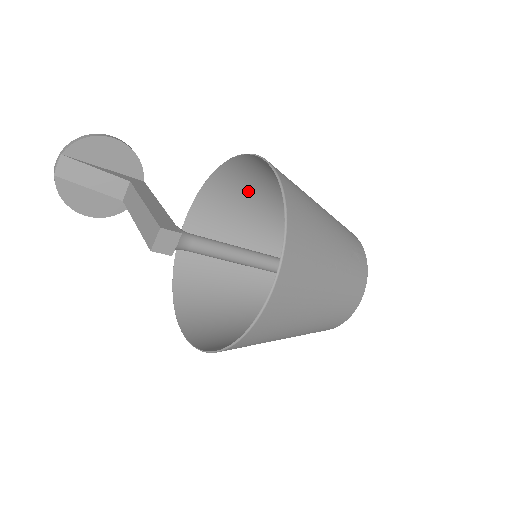
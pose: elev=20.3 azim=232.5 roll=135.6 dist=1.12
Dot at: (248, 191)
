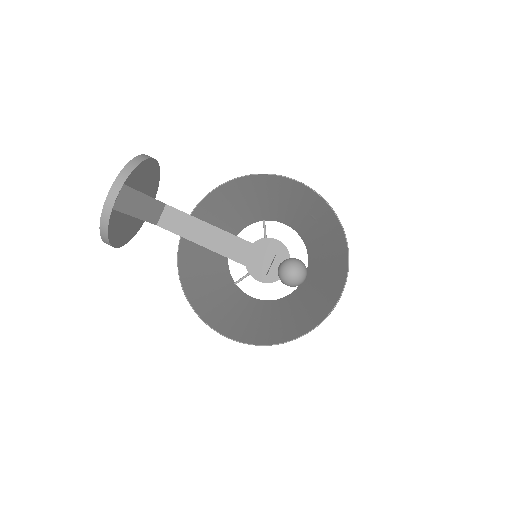
Dot at: (231, 199)
